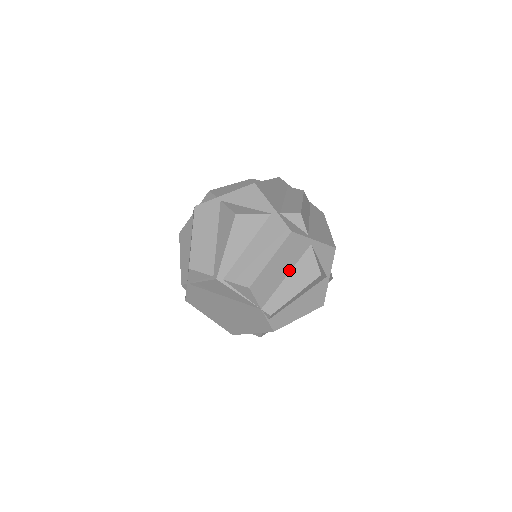
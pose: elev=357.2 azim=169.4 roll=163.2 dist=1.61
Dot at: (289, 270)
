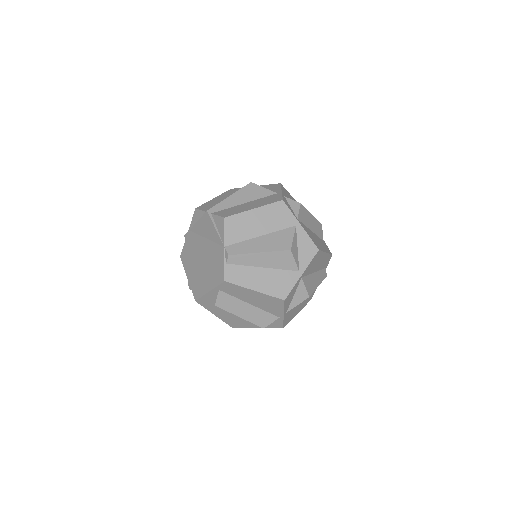
Dot at: (266, 233)
